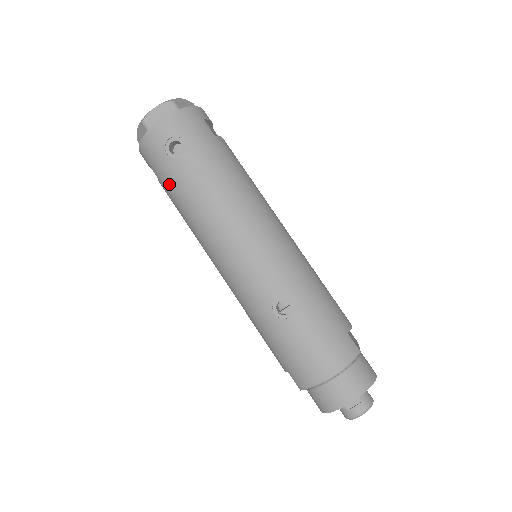
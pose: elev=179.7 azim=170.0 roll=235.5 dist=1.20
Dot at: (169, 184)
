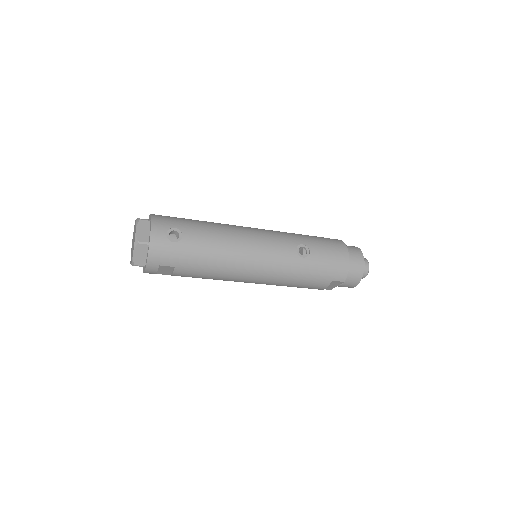
Dot at: (189, 259)
